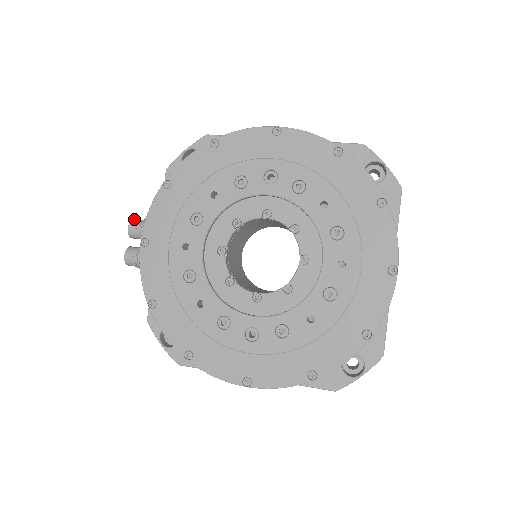
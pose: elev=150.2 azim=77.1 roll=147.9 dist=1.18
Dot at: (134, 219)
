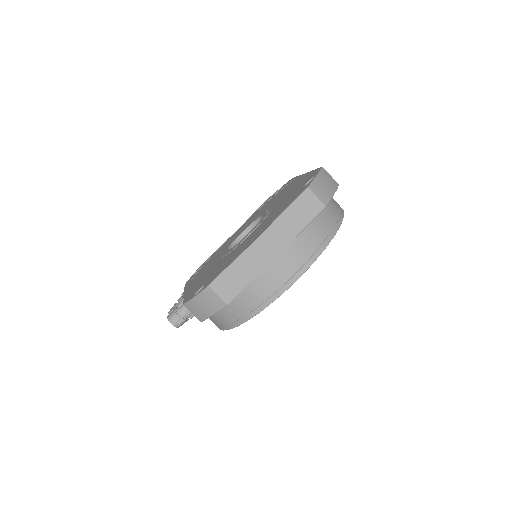
Dot at: (175, 325)
